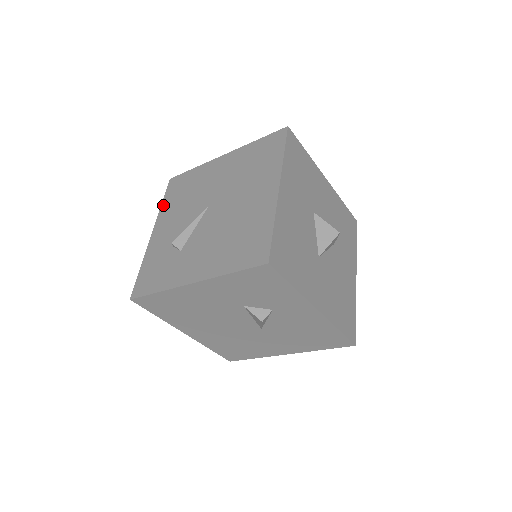
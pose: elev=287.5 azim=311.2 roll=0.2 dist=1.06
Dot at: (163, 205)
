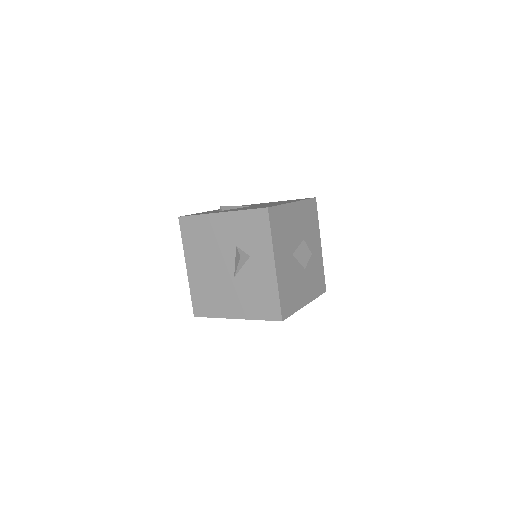
Dot at: occluded
